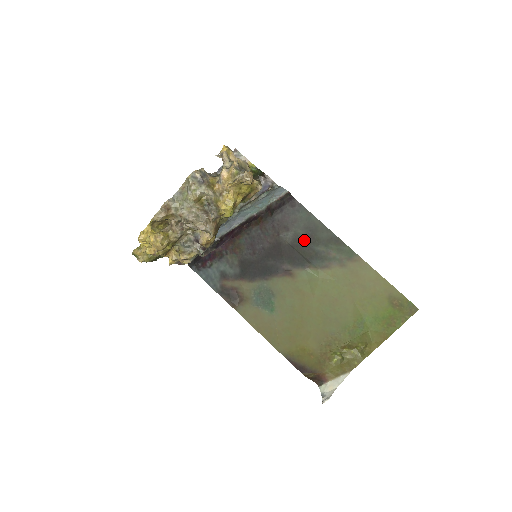
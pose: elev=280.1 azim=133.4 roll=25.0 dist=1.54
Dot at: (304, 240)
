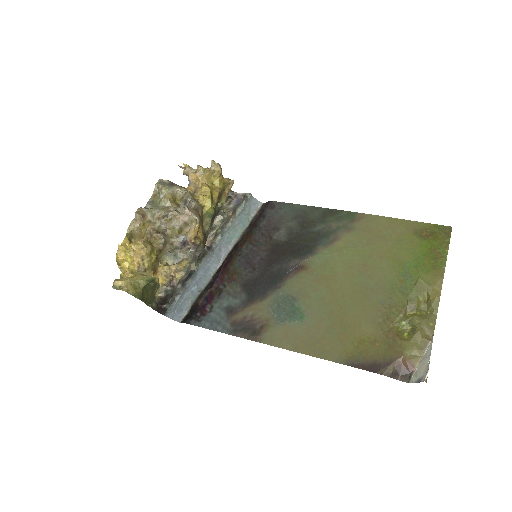
Dot at: (299, 229)
